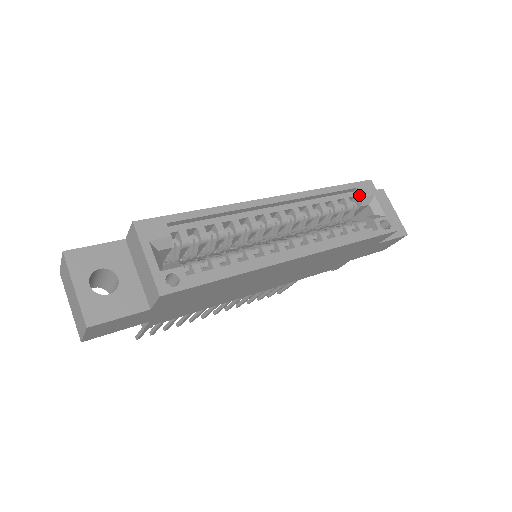
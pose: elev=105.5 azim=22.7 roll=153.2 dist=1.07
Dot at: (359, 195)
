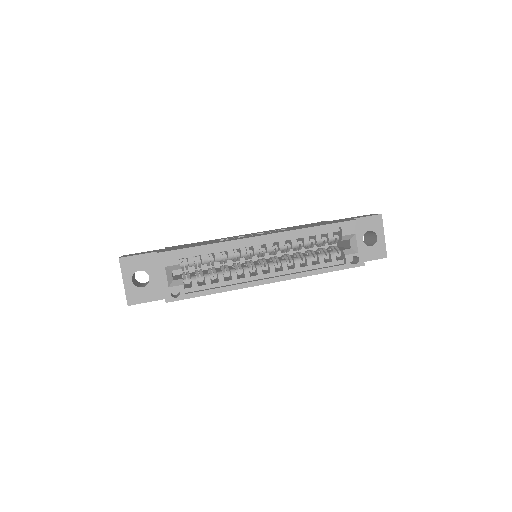
Dot at: (341, 233)
